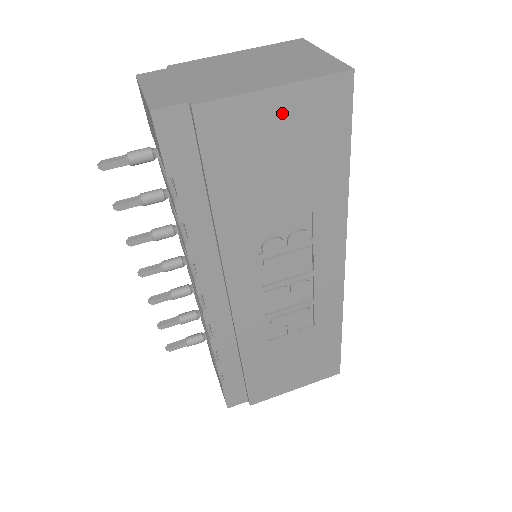
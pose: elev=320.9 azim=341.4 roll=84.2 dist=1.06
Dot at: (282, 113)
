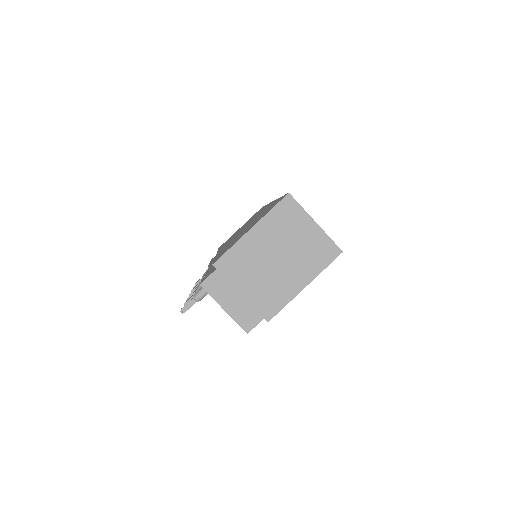
Dot at: occluded
